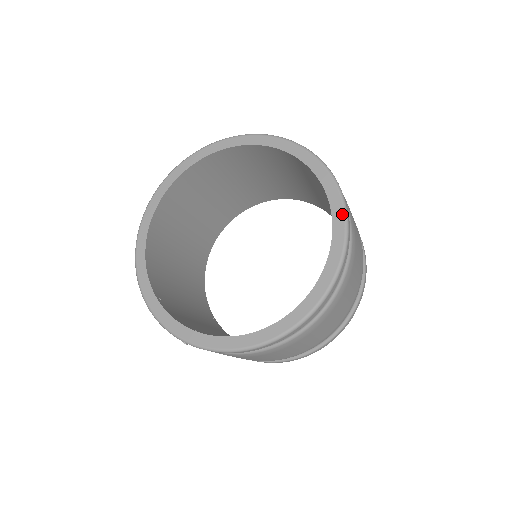
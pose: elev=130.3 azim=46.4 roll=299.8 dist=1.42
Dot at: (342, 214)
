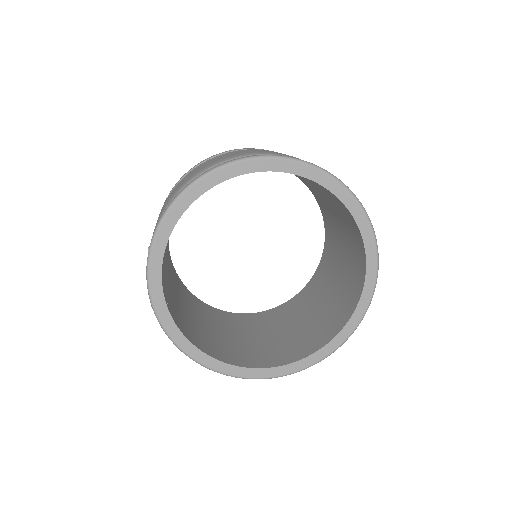
Dot at: (336, 347)
